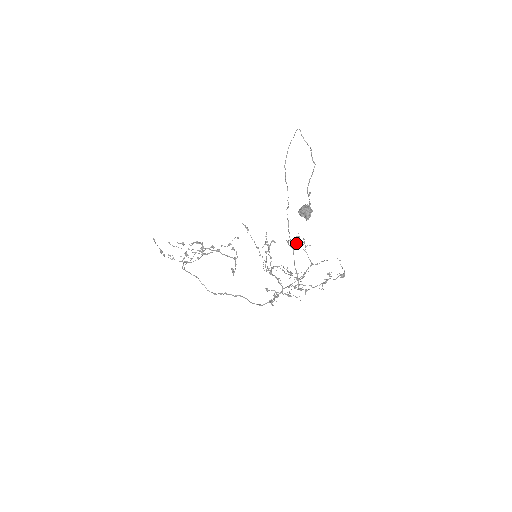
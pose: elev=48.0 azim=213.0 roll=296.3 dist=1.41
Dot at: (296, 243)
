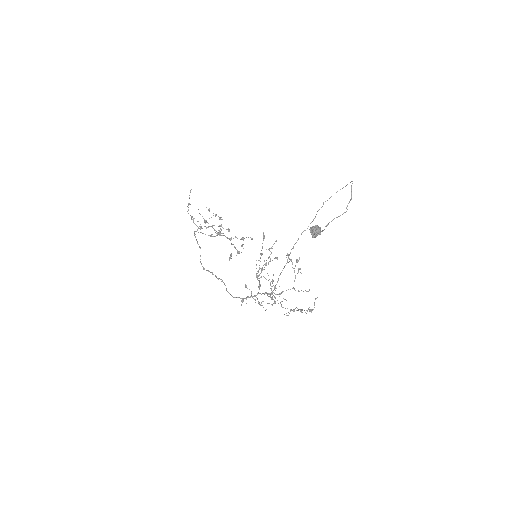
Dot at: occluded
